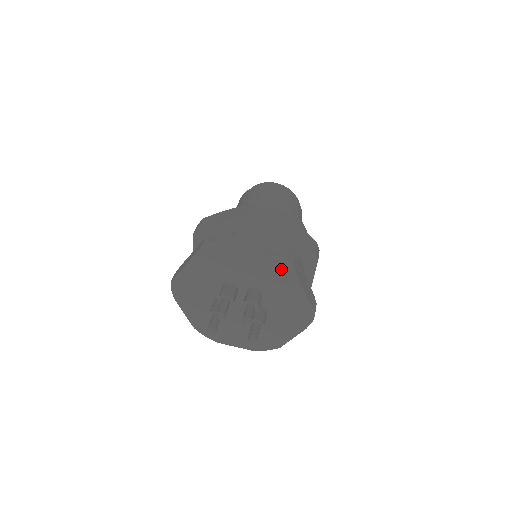
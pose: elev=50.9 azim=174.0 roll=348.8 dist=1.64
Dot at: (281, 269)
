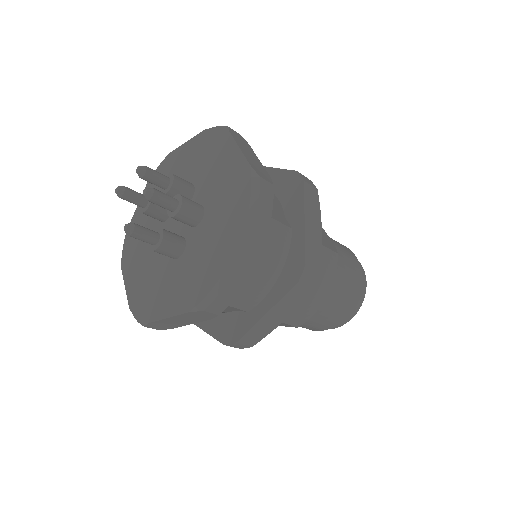
Dot at: (243, 192)
